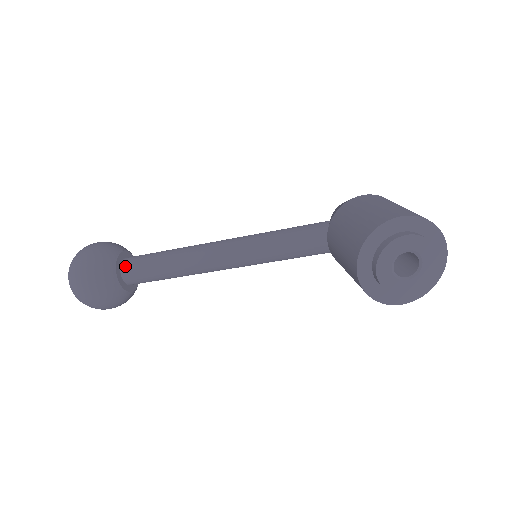
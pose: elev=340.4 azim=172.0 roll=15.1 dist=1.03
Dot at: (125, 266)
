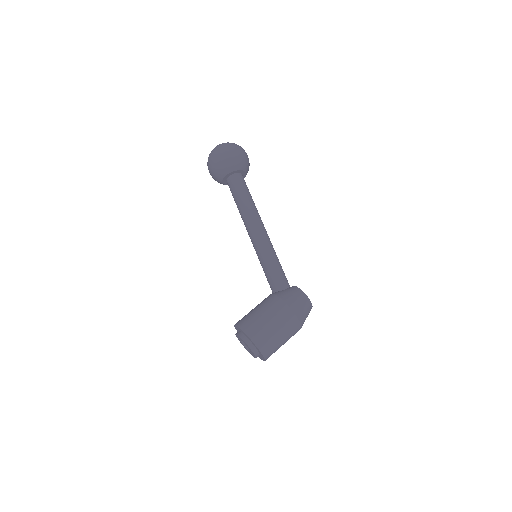
Dot at: (230, 179)
